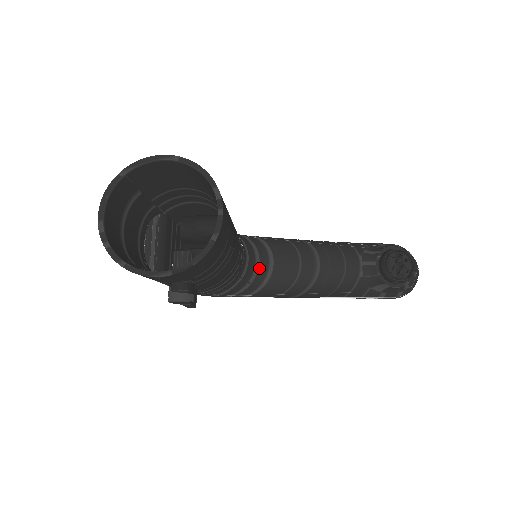
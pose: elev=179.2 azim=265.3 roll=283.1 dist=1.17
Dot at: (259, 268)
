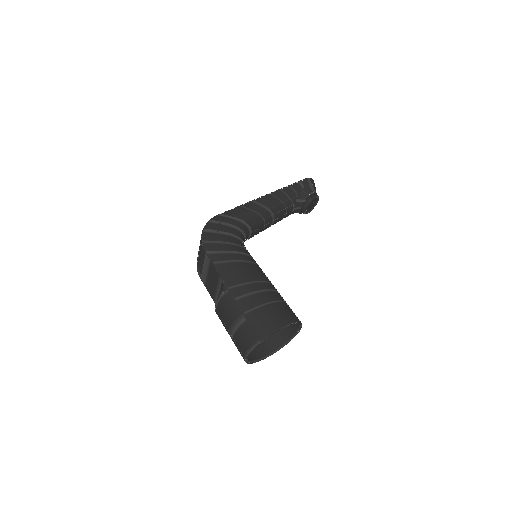
Dot at: occluded
